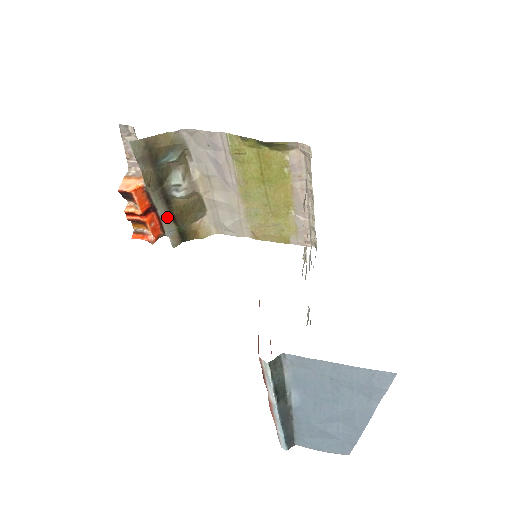
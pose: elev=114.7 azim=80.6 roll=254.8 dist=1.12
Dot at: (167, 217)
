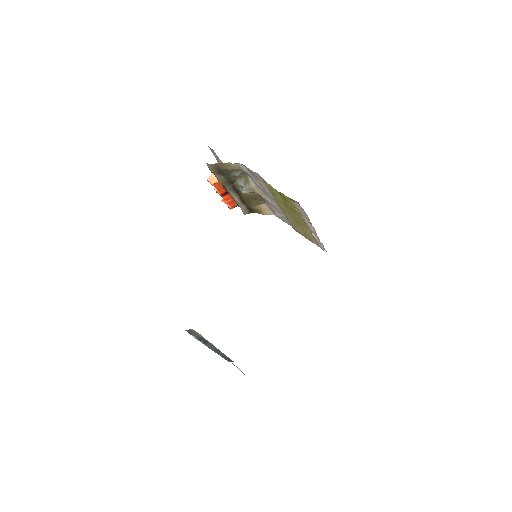
Dot at: (238, 199)
